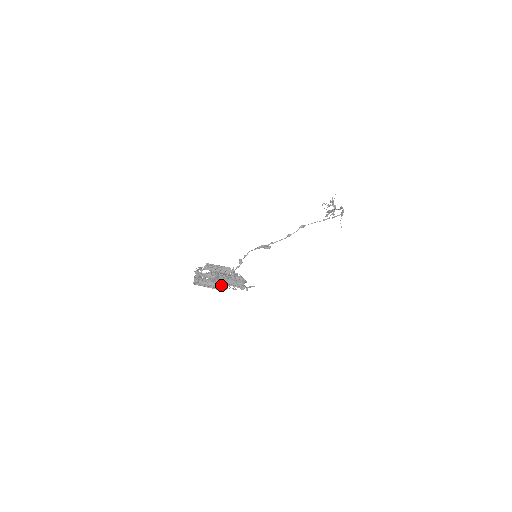
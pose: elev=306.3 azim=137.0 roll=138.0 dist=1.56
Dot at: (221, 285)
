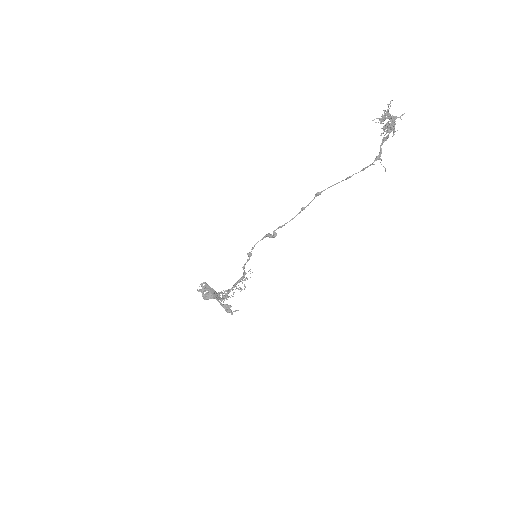
Dot at: occluded
